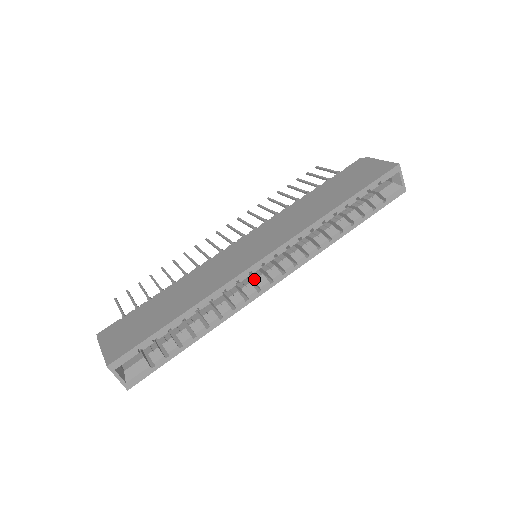
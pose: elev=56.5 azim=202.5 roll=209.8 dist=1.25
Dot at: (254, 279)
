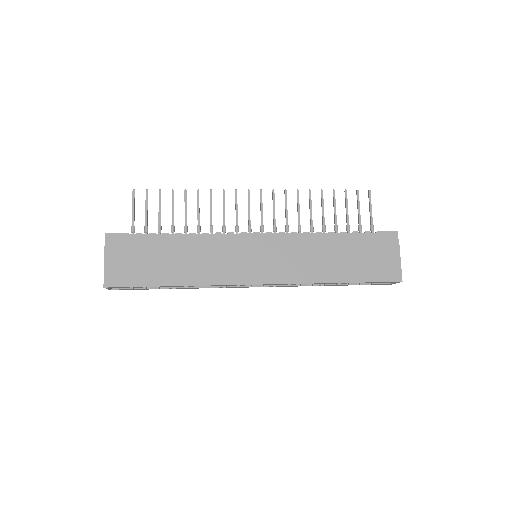
Dot at: occluded
